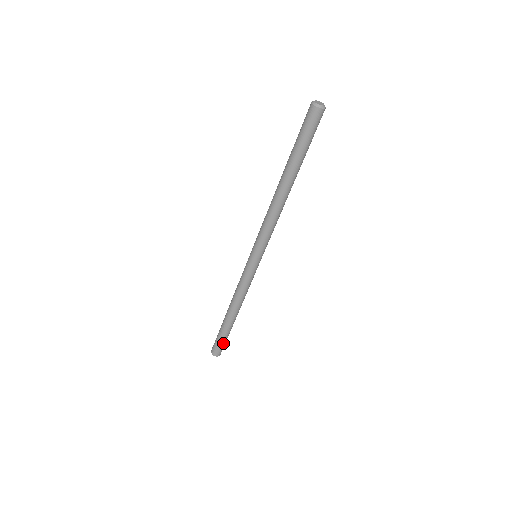
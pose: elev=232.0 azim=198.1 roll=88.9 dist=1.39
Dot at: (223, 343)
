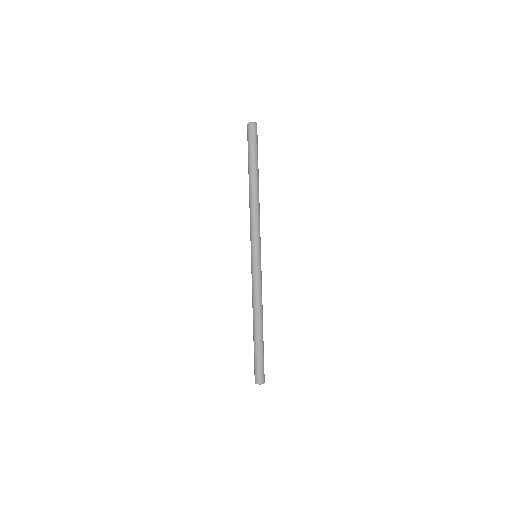
Dot at: (261, 364)
